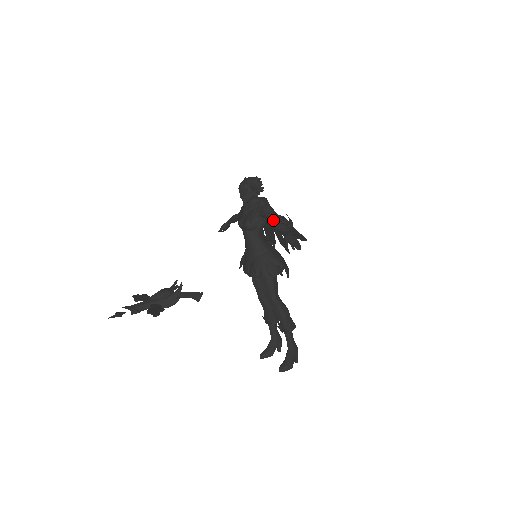
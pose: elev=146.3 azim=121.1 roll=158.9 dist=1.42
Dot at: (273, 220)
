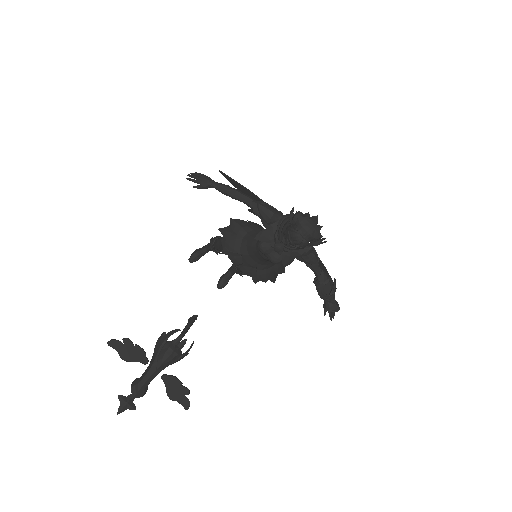
Dot at: (322, 290)
